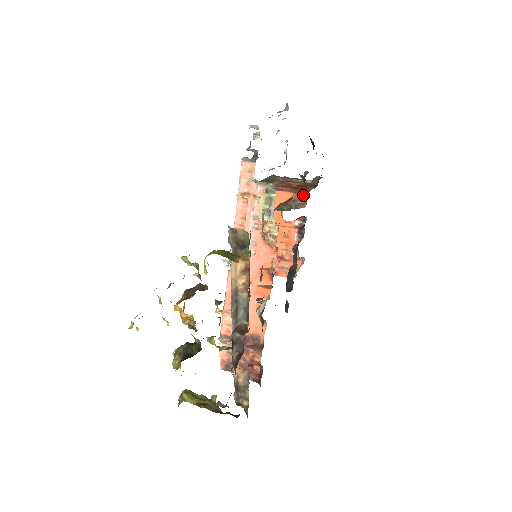
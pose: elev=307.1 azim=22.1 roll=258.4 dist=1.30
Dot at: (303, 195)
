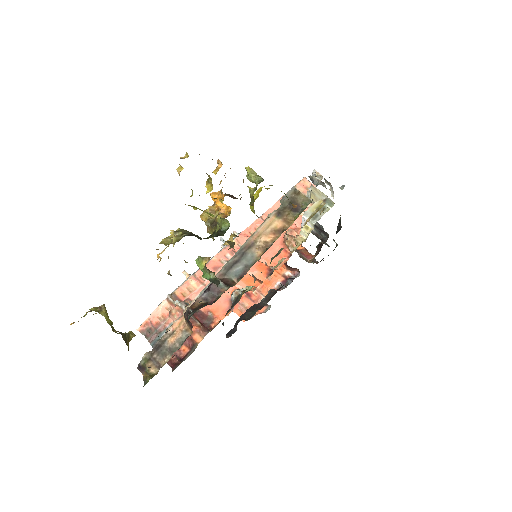
Dot at: (311, 255)
